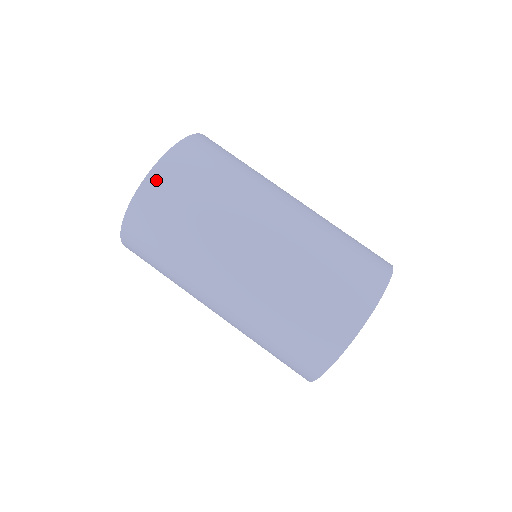
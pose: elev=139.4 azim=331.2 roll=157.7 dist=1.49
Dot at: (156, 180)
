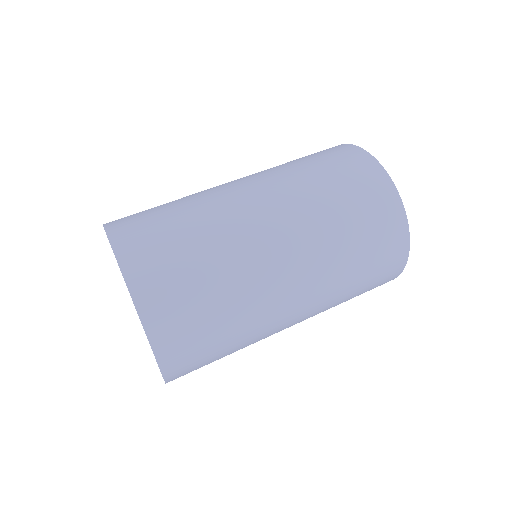
Dot at: (159, 330)
